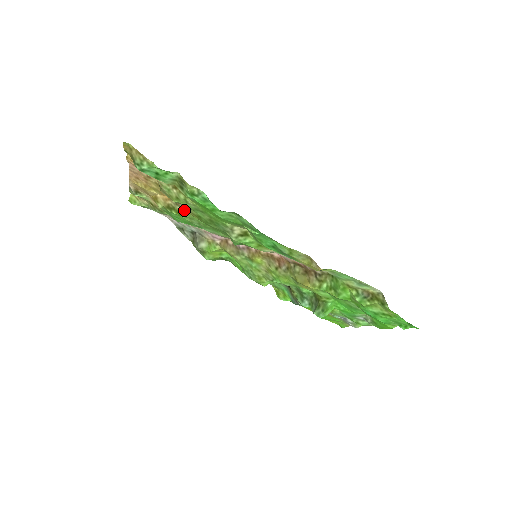
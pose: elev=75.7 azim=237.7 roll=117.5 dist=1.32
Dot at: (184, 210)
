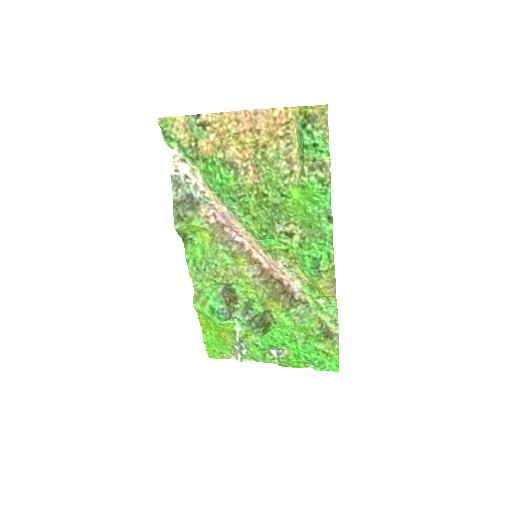
Dot at: (247, 178)
